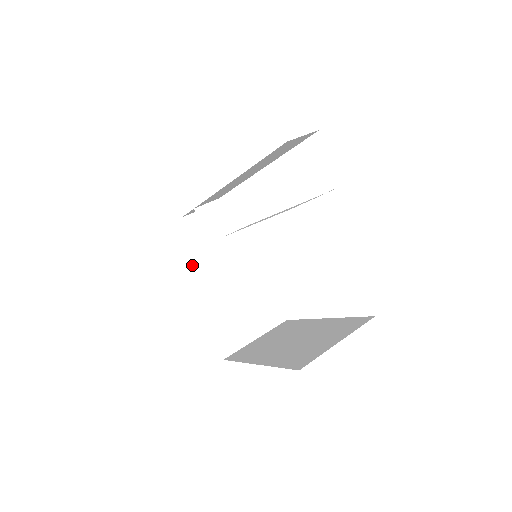
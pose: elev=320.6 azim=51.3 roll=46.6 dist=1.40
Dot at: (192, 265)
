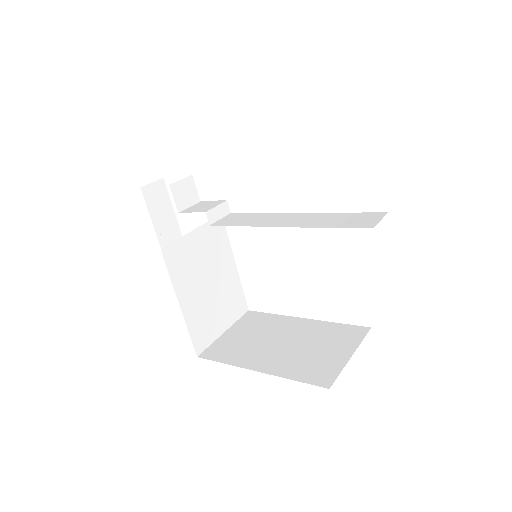
Dot at: (175, 256)
